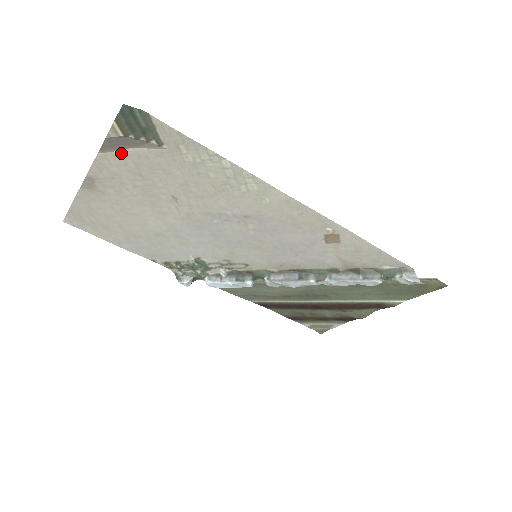
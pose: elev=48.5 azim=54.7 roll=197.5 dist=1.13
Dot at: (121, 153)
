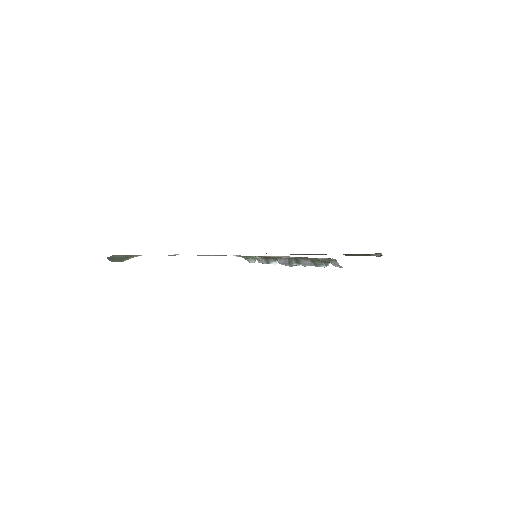
Dot at: occluded
